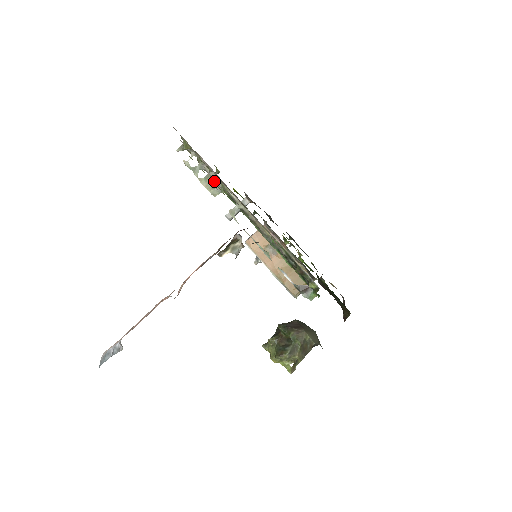
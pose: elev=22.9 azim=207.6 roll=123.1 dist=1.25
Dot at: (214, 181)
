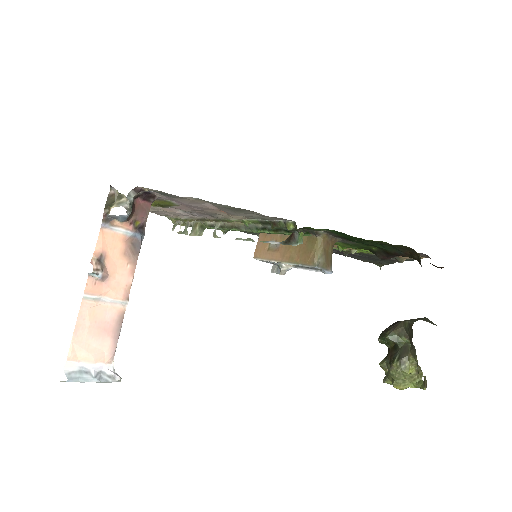
Dot at: (167, 211)
